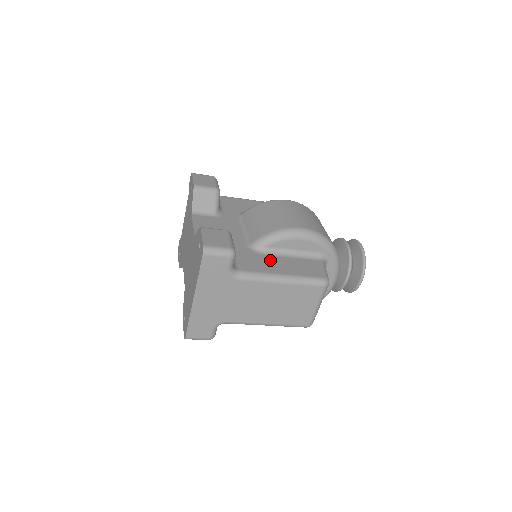
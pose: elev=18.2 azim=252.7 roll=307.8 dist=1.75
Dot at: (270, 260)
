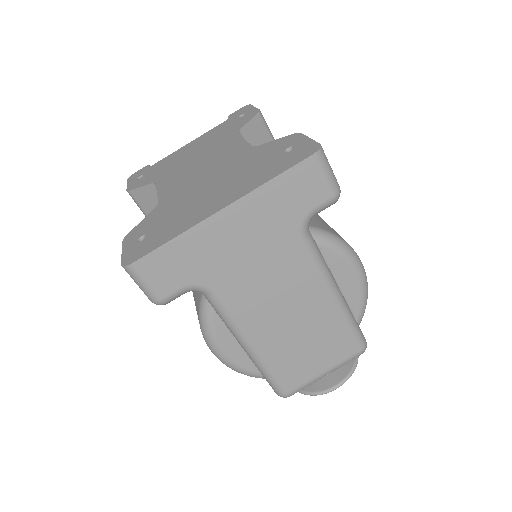
Dot at: occluded
